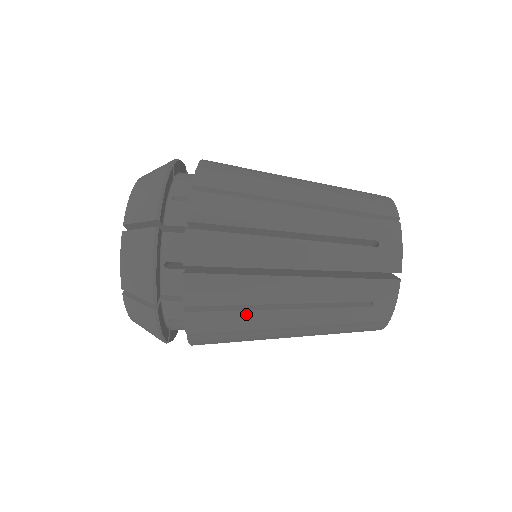
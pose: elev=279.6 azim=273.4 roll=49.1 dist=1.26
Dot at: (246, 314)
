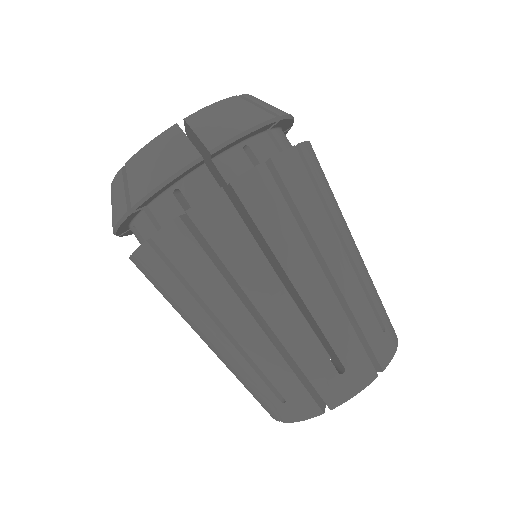
Dot at: occluded
